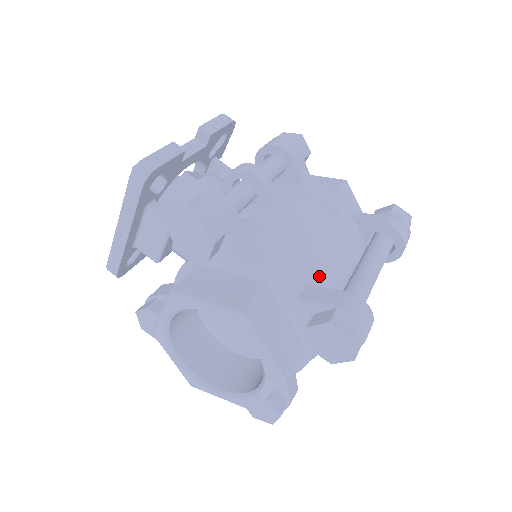
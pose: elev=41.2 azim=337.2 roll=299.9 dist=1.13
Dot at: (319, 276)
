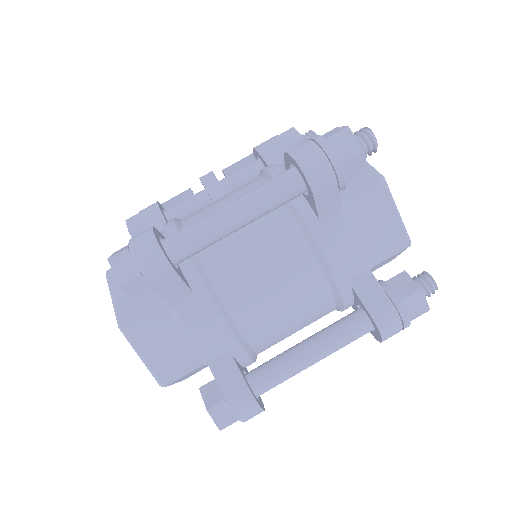
Dot at: occluded
